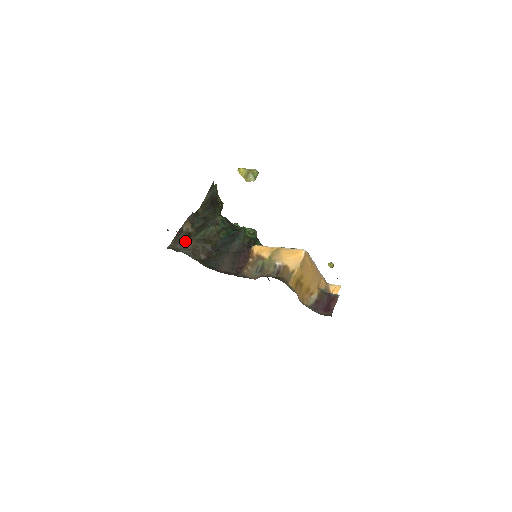
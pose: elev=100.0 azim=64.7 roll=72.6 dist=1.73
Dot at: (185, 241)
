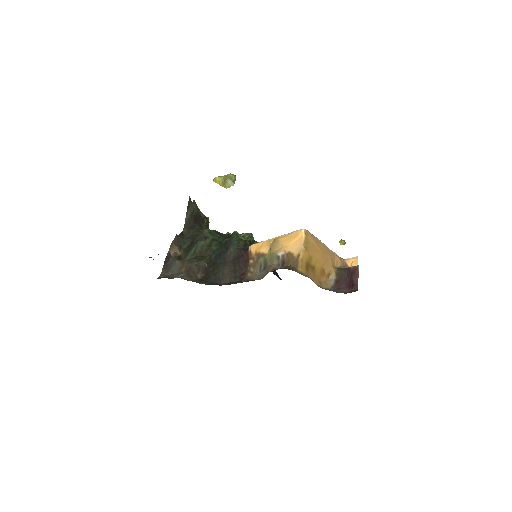
Dot at: (176, 266)
